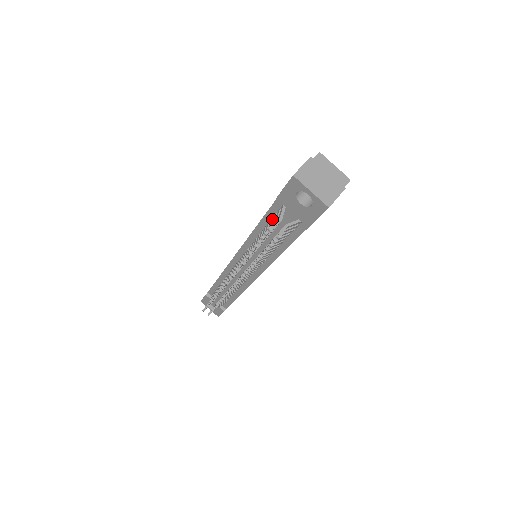
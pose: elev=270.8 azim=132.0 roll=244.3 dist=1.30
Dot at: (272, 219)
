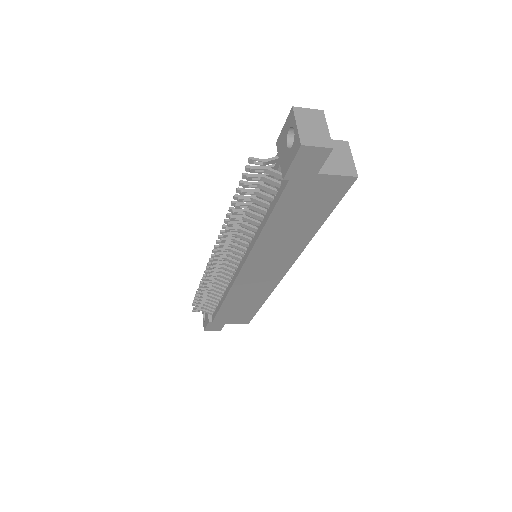
Dot at: occluded
